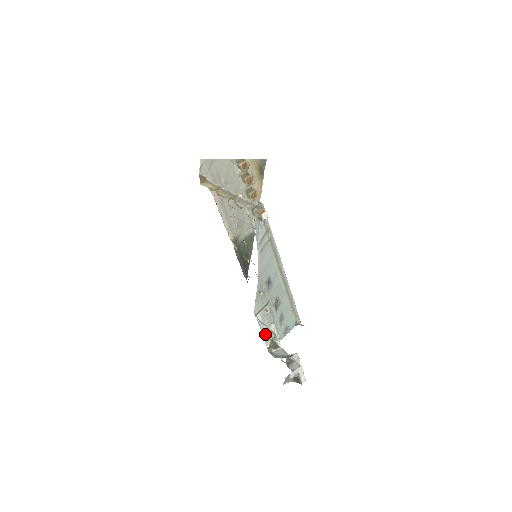
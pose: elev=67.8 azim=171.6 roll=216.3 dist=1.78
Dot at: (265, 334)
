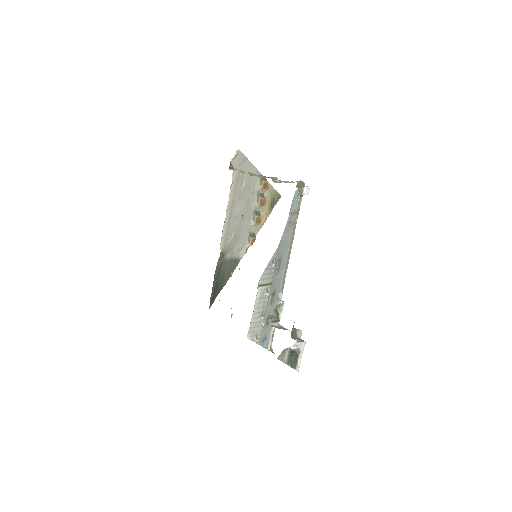
Dot at: (252, 320)
